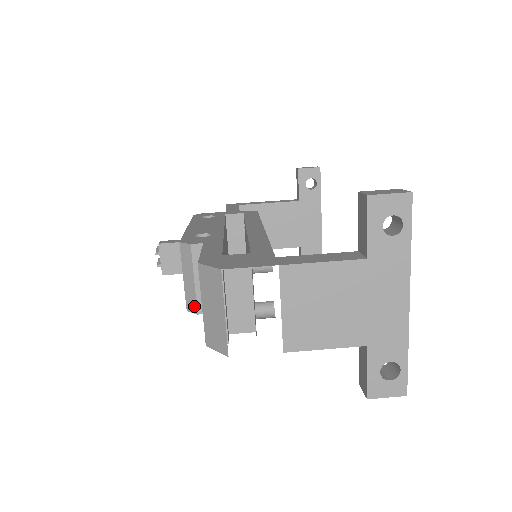
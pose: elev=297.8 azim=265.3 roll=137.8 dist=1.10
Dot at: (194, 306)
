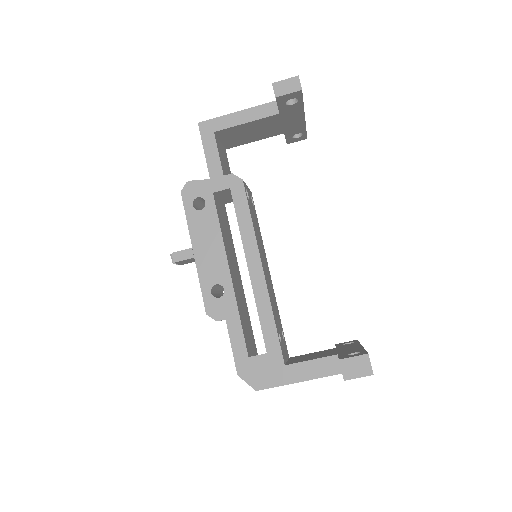
Dot at: occluded
